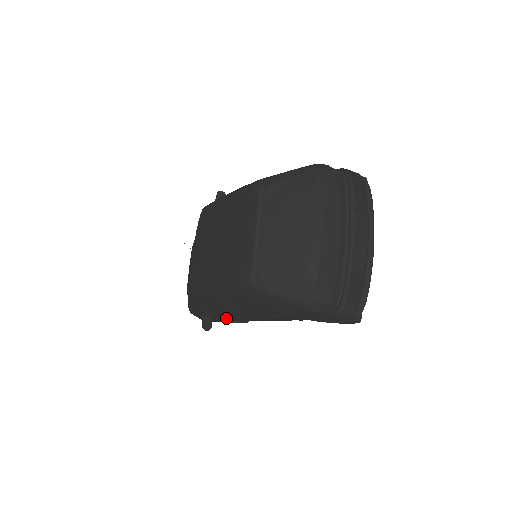
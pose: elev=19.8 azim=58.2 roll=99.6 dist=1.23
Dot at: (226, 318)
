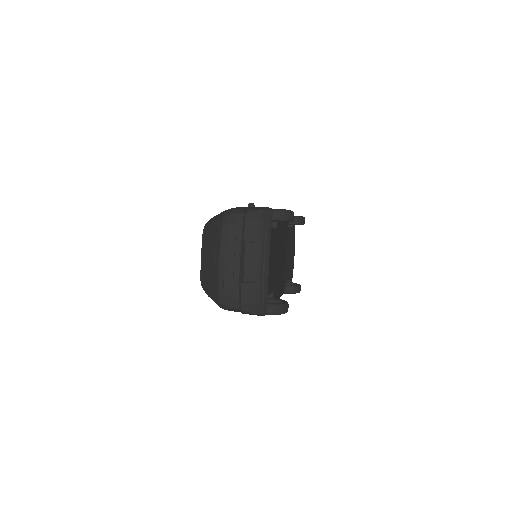
Dot at: occluded
